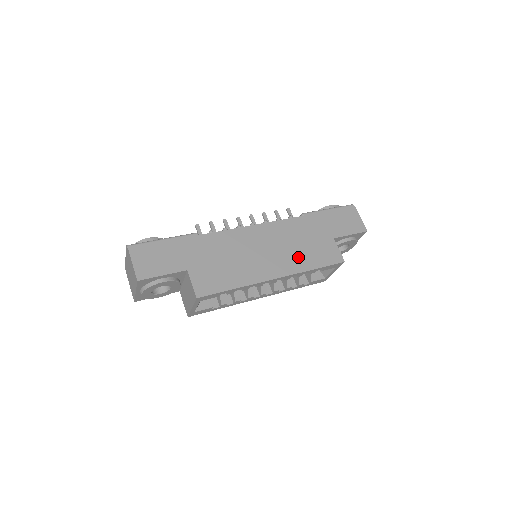
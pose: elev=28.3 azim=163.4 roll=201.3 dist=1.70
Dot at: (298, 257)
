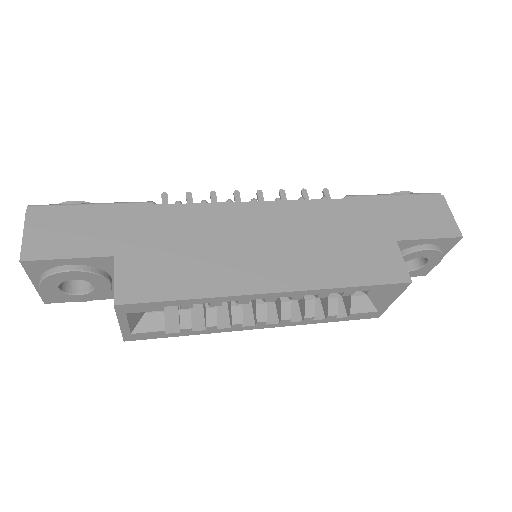
Dot at: (323, 262)
